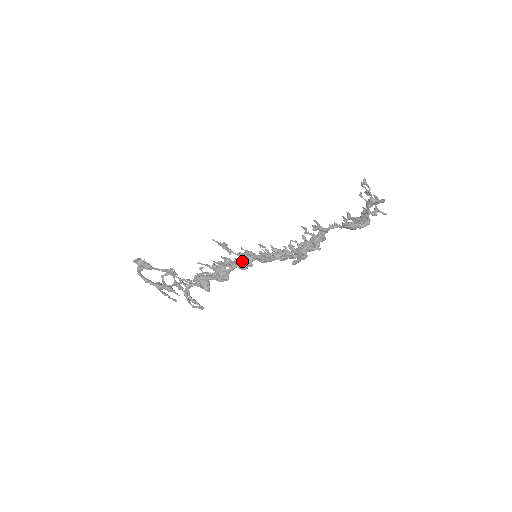
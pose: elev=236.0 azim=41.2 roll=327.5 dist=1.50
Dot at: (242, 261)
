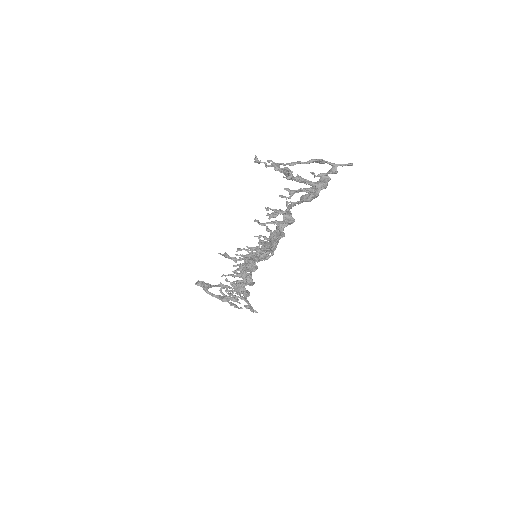
Dot at: (245, 265)
